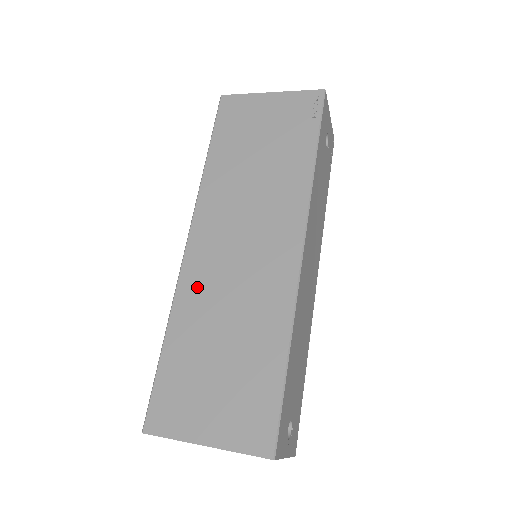
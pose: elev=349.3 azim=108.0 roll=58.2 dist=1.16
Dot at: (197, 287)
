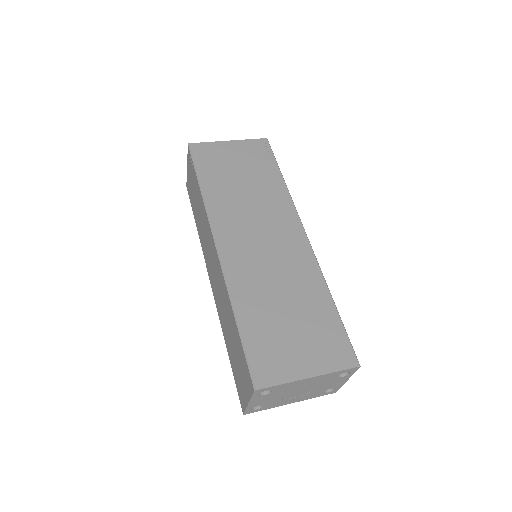
Dot at: (243, 275)
